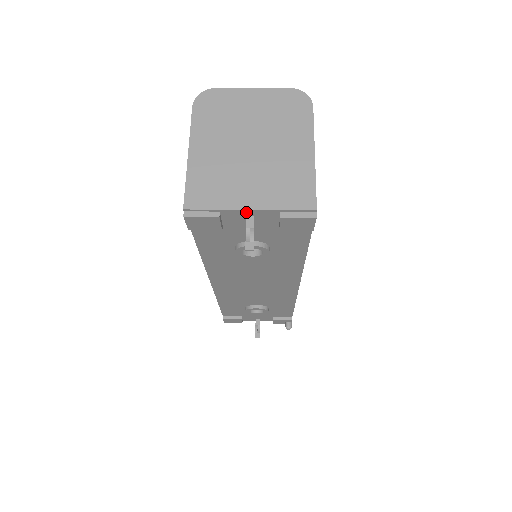
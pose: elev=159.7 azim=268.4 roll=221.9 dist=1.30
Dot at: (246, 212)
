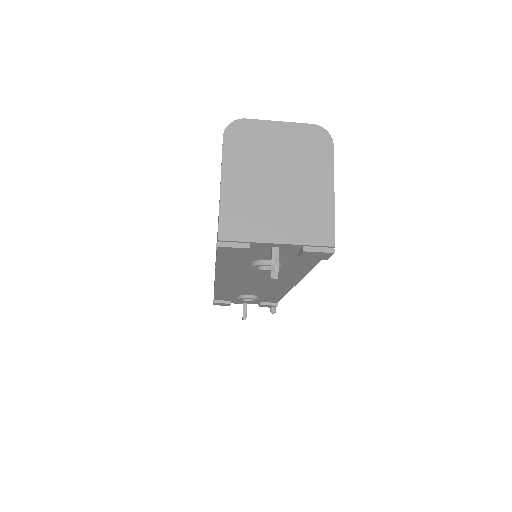
Dot at: (273, 244)
